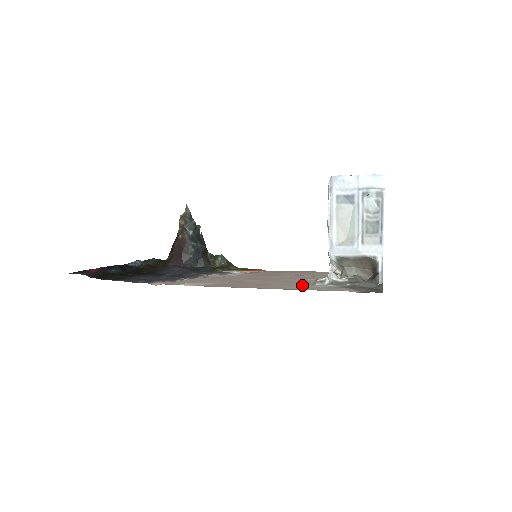
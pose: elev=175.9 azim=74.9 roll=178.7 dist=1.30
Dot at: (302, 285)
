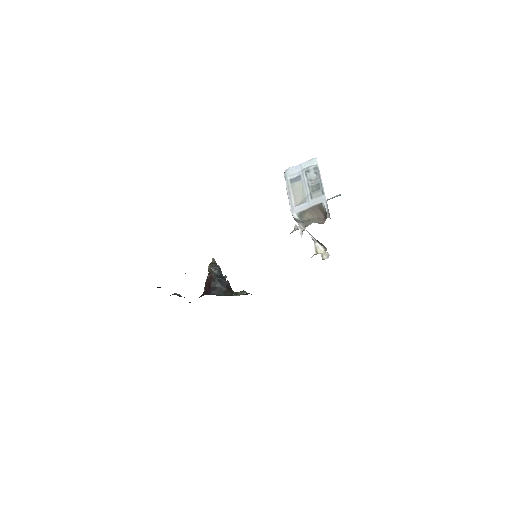
Dot at: occluded
